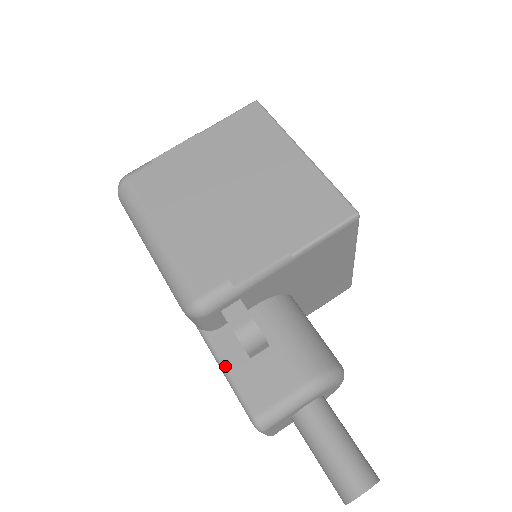
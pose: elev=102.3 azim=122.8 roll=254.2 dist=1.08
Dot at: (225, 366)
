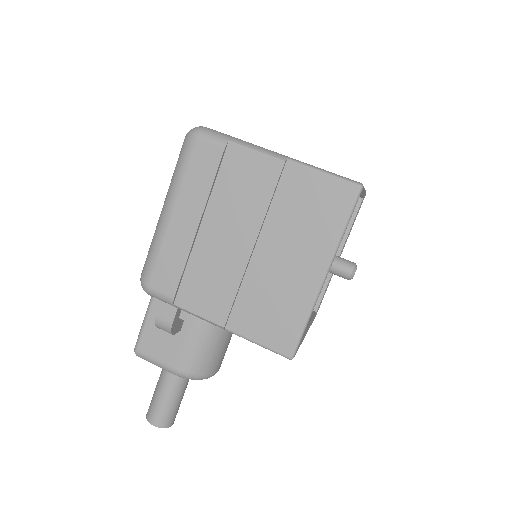
Dot at: (149, 310)
